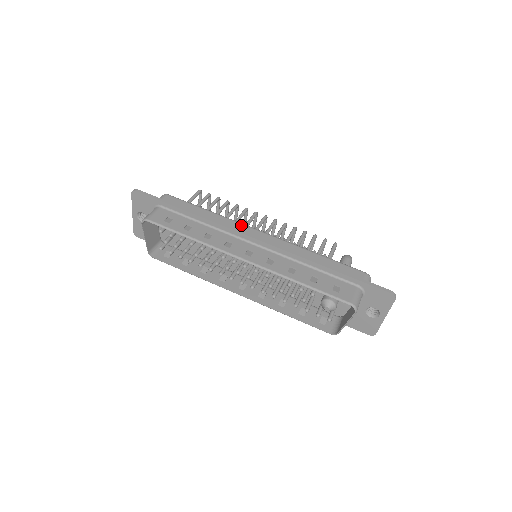
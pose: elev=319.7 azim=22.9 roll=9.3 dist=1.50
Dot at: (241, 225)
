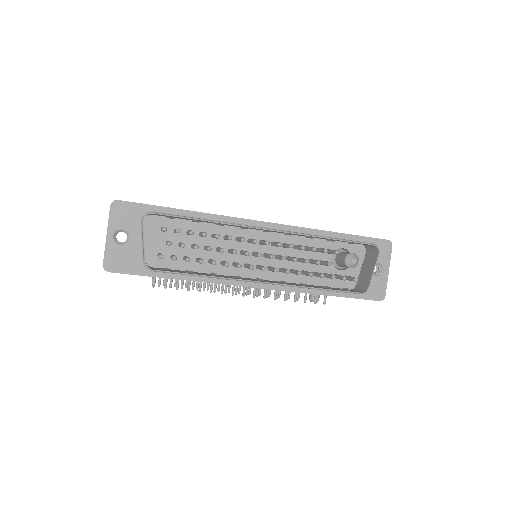
Dot at: occluded
